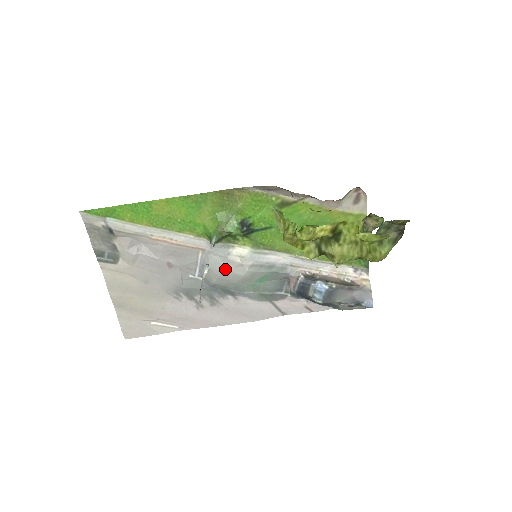
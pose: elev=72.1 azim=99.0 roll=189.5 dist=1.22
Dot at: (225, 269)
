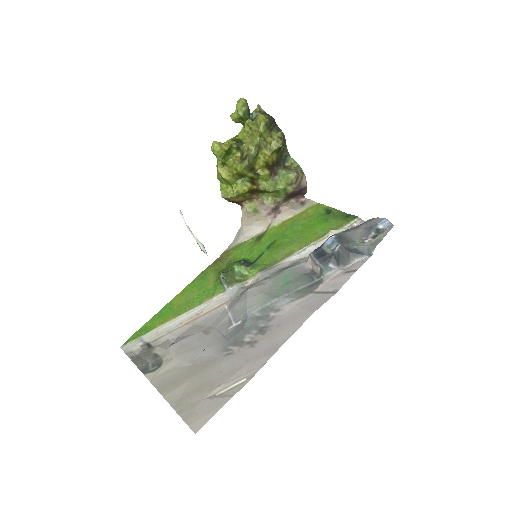
Dot at: (247, 290)
